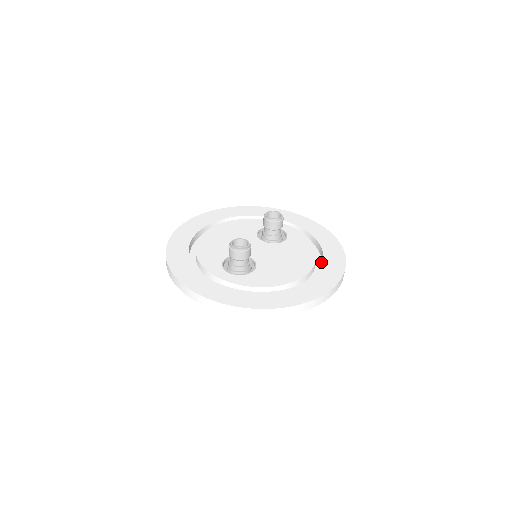
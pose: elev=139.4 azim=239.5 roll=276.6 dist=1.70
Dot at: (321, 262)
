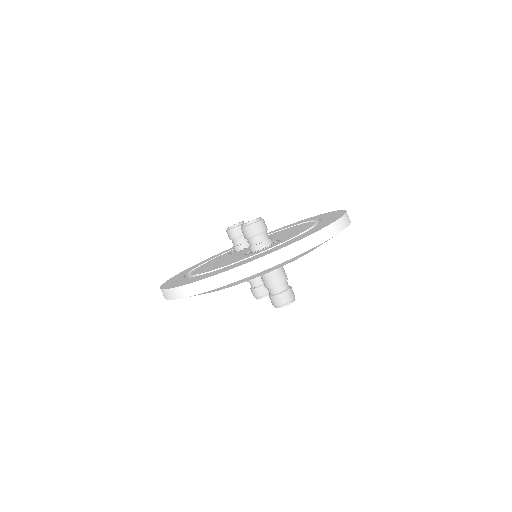
Dot at: occluded
